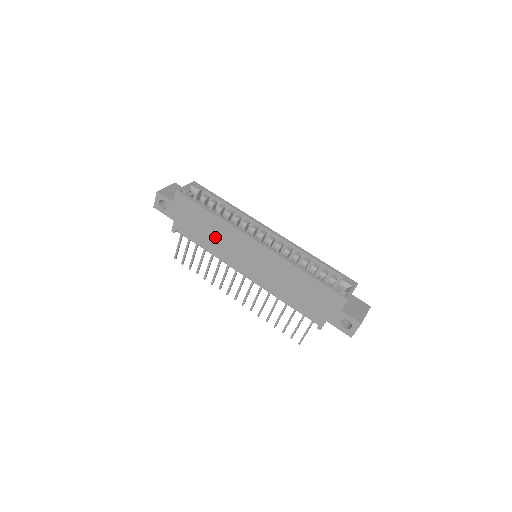
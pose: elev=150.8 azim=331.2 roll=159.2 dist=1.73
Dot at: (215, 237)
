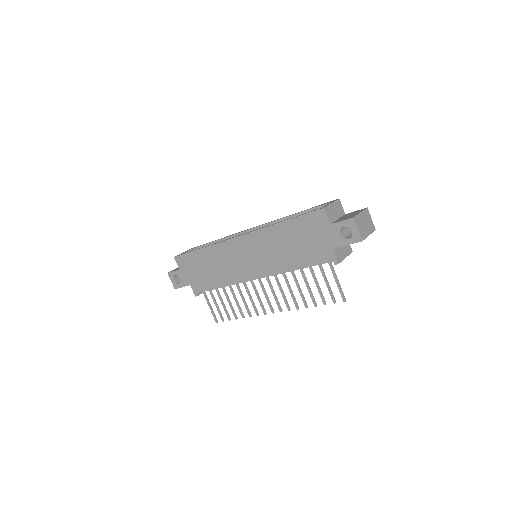
Dot at: (217, 267)
